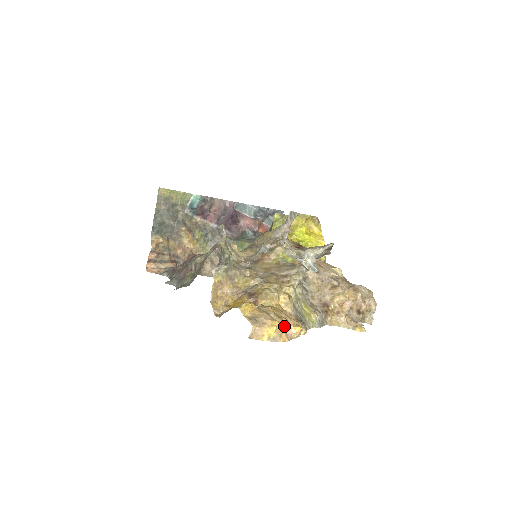
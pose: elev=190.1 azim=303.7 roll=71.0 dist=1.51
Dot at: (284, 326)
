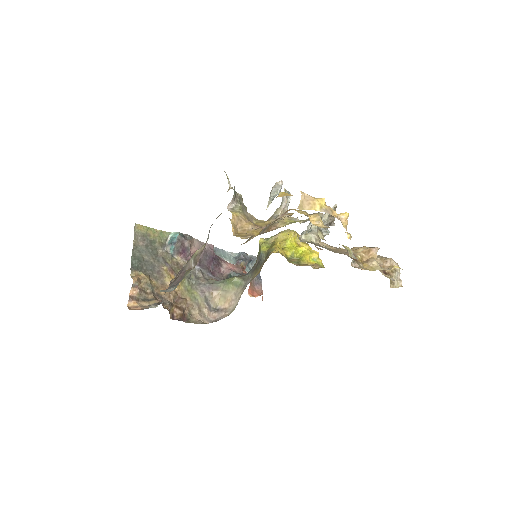
Dot at: occluded
